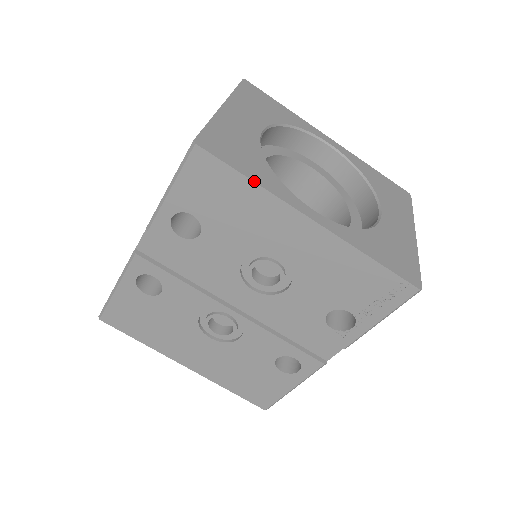
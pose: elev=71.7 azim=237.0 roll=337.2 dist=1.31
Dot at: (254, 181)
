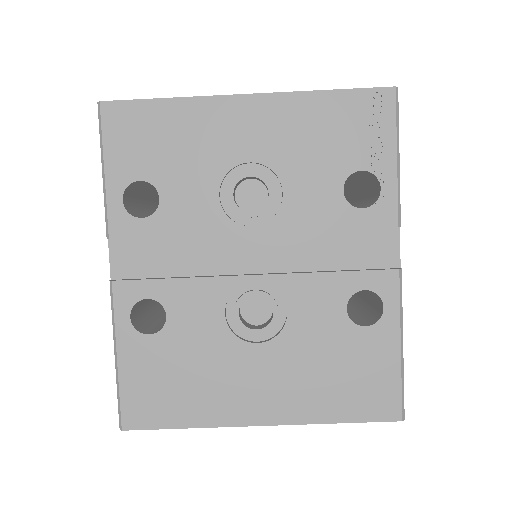
Dot at: (170, 98)
